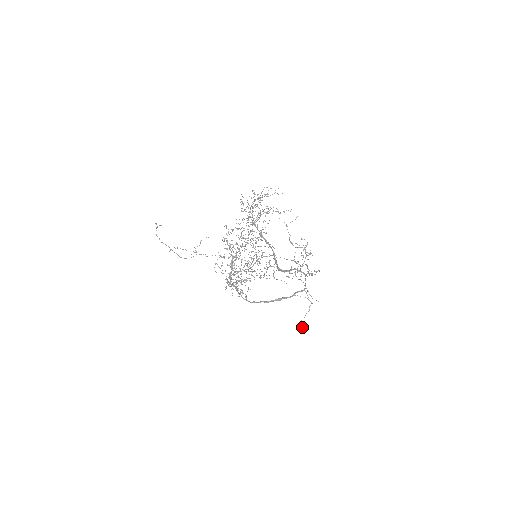
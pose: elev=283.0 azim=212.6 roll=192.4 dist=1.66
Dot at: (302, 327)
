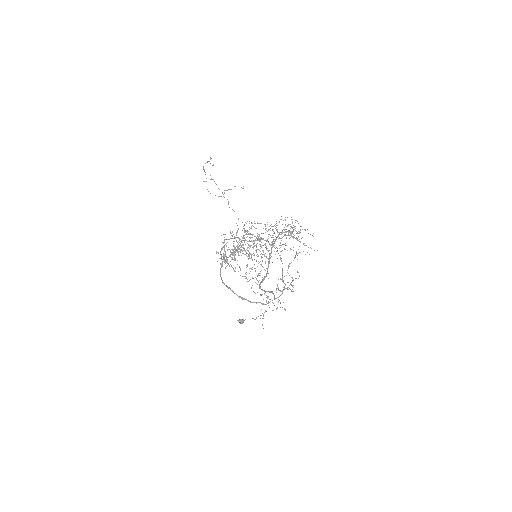
Dot at: (241, 323)
